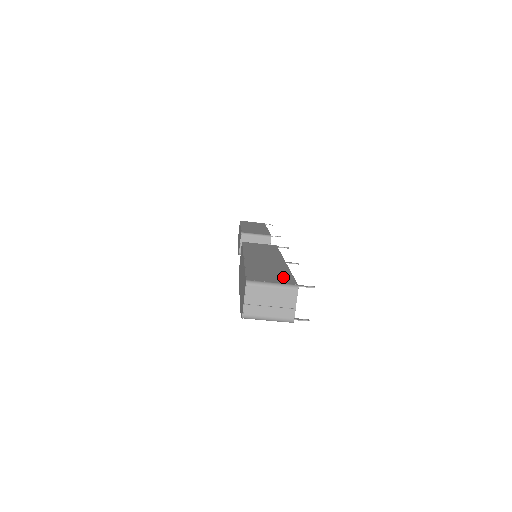
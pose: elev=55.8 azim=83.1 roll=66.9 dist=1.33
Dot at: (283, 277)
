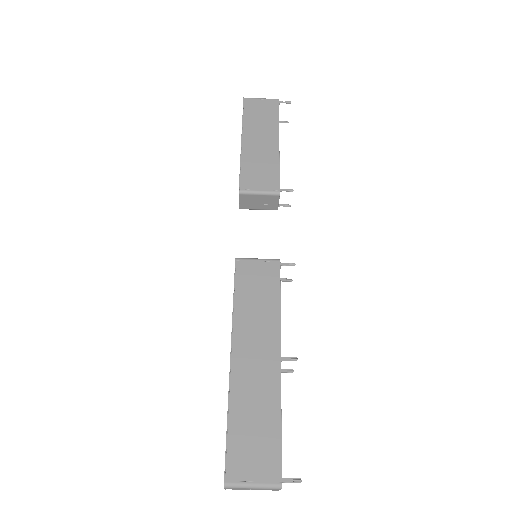
Dot at: (268, 452)
